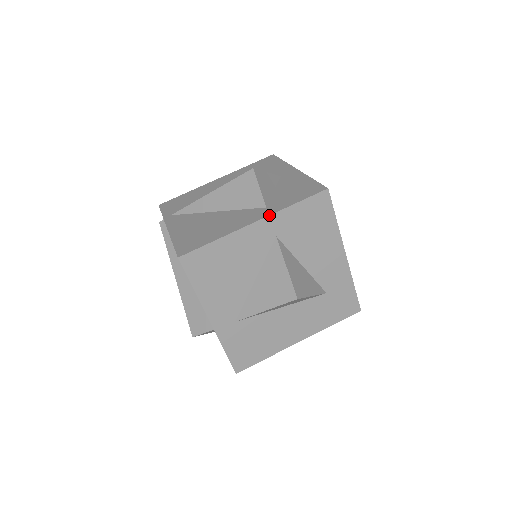
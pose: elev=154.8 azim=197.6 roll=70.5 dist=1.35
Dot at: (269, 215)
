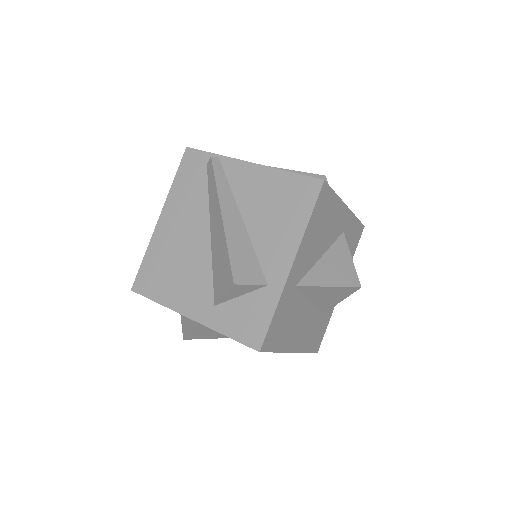
Dot at: occluded
